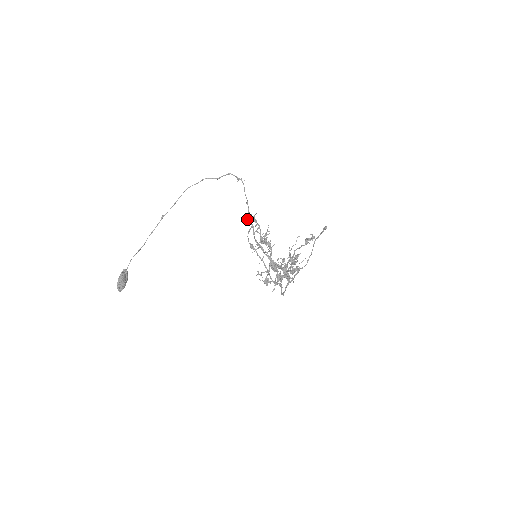
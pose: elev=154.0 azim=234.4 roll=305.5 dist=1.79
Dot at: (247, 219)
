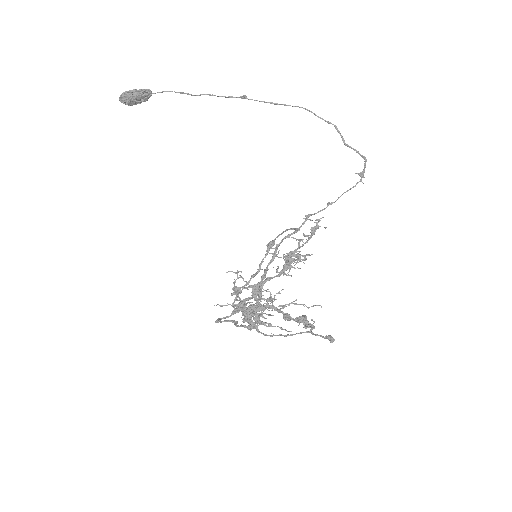
Dot at: occluded
